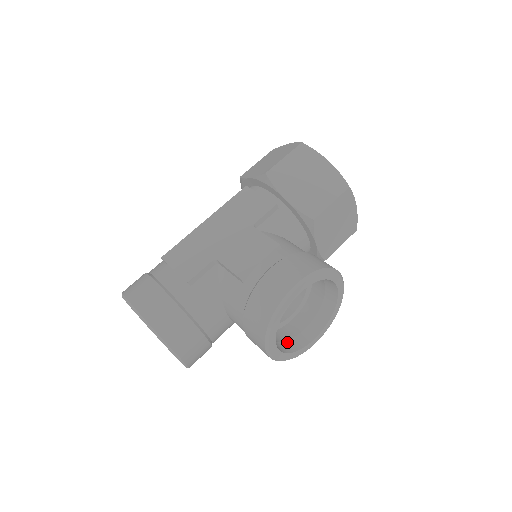
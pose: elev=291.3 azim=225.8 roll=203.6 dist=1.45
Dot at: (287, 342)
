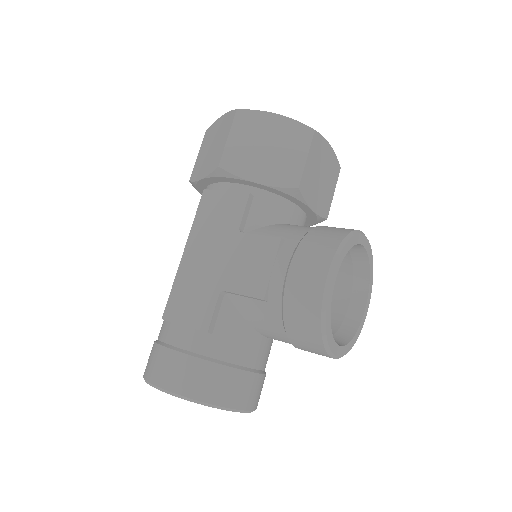
Dot at: (341, 329)
